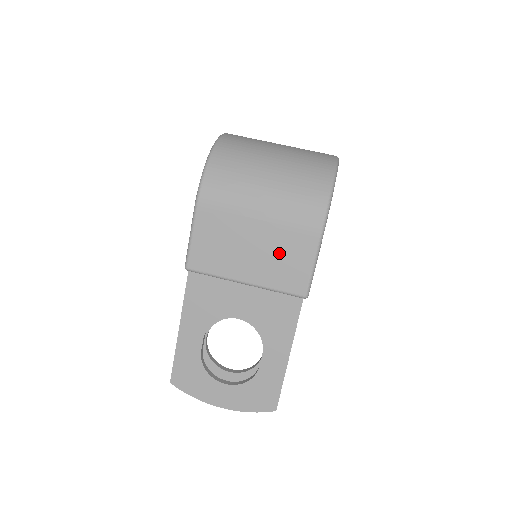
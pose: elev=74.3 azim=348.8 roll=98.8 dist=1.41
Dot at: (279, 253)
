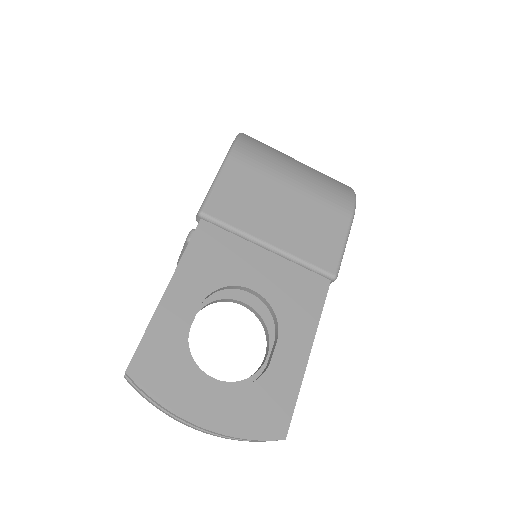
Dot at: (311, 223)
